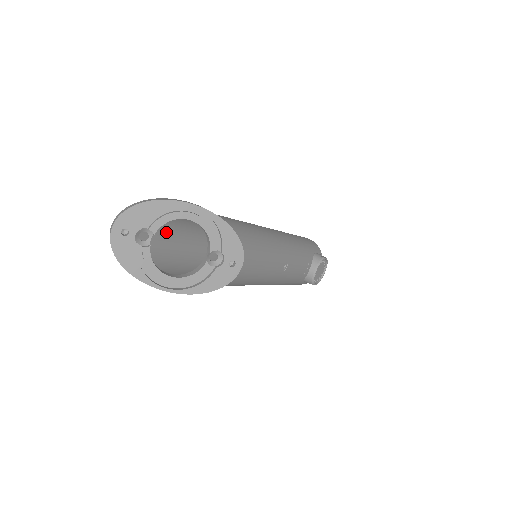
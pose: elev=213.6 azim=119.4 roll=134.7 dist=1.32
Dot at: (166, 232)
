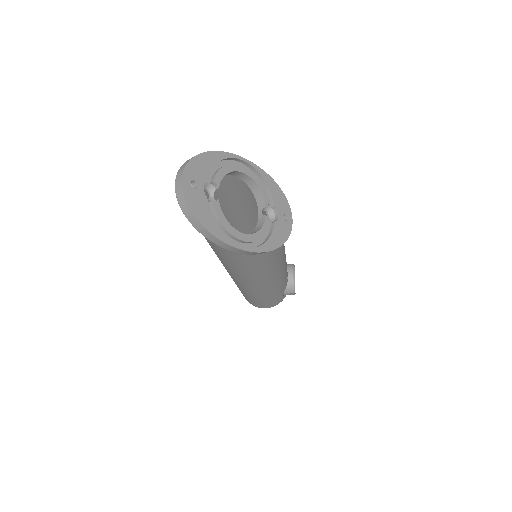
Dot at: occluded
